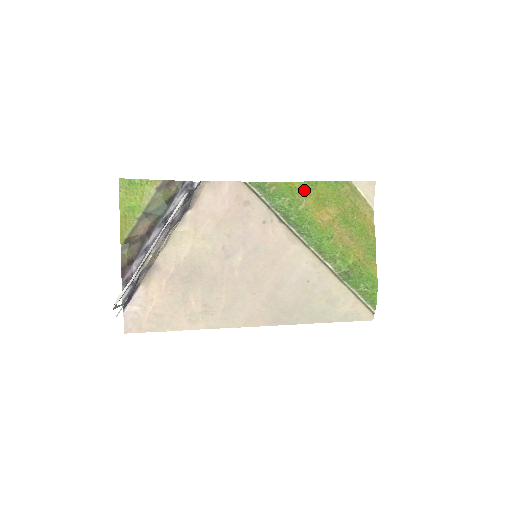
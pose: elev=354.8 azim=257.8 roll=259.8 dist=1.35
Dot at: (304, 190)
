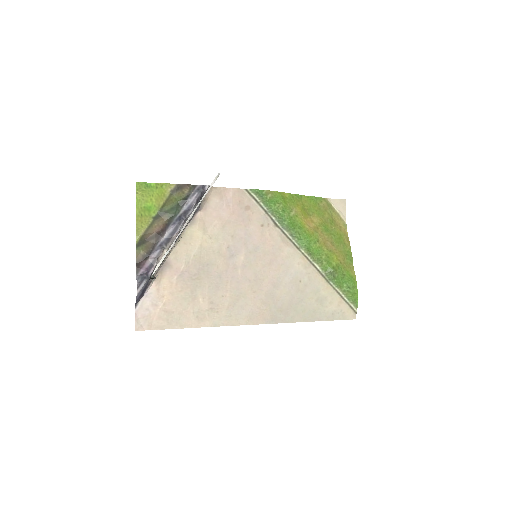
Dot at: (293, 200)
